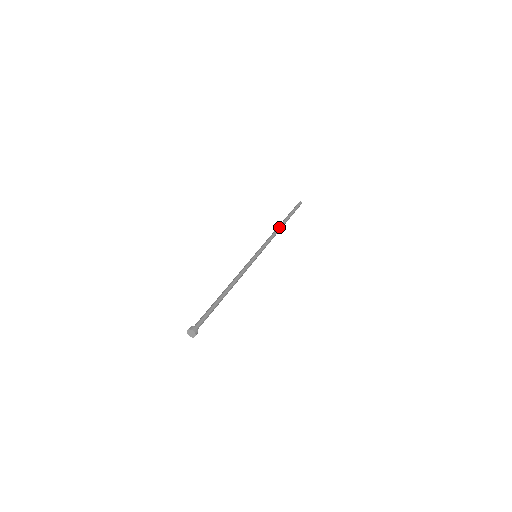
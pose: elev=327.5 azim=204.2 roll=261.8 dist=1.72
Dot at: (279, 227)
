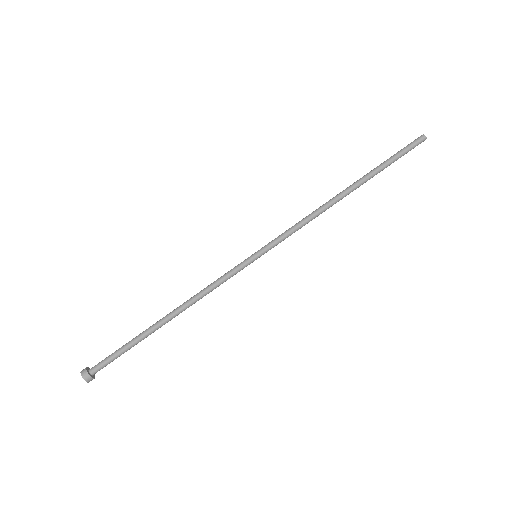
Dot at: (336, 199)
